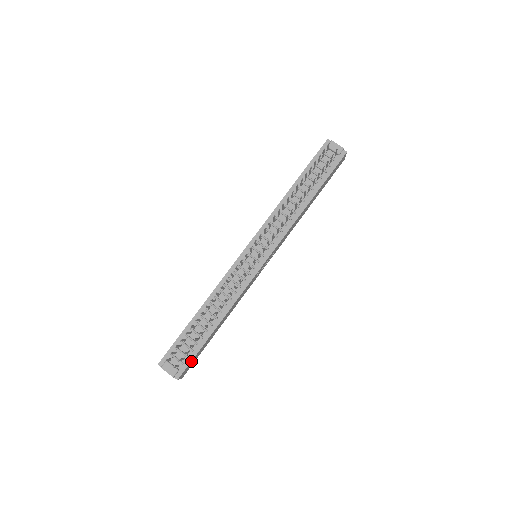
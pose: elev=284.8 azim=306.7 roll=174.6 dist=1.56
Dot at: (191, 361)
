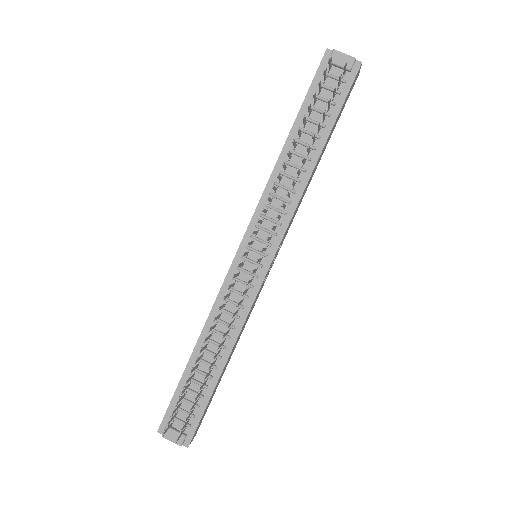
Dot at: (200, 420)
